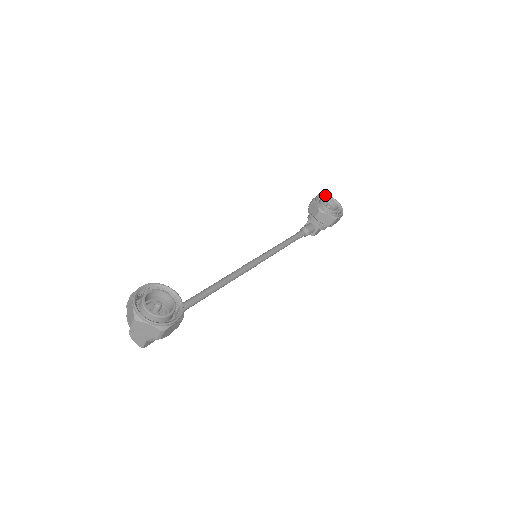
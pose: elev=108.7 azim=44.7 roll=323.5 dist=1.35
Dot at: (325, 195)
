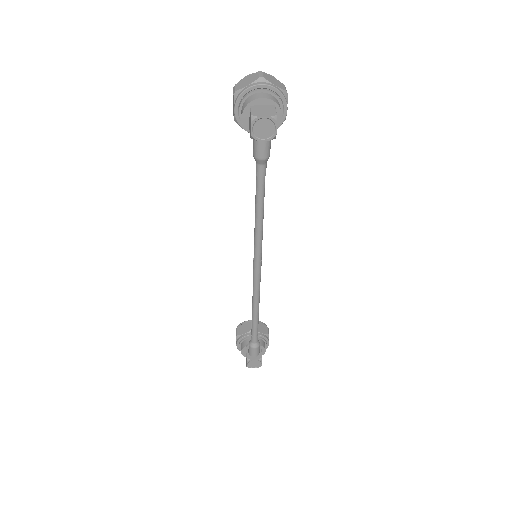
Dot at: occluded
